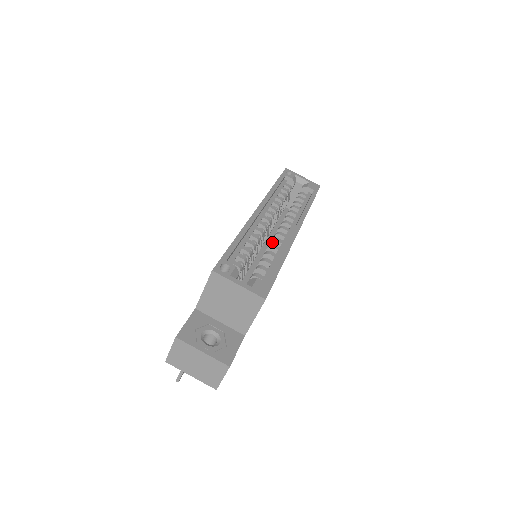
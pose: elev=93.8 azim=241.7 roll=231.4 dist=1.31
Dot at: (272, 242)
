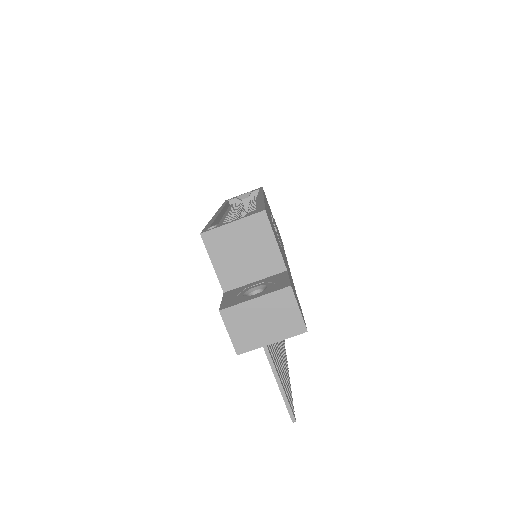
Dot at: occluded
